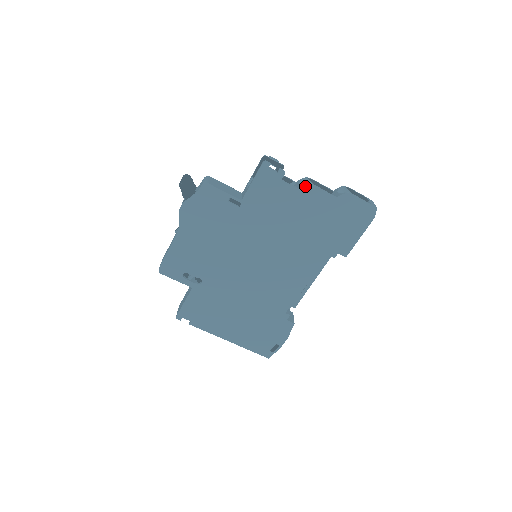
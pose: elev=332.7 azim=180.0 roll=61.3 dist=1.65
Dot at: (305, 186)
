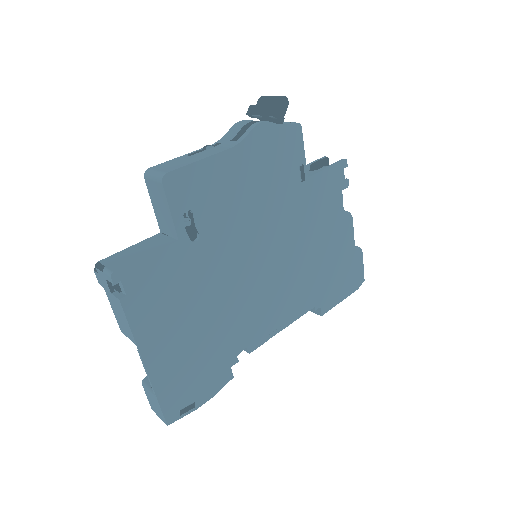
Dot at: (348, 214)
